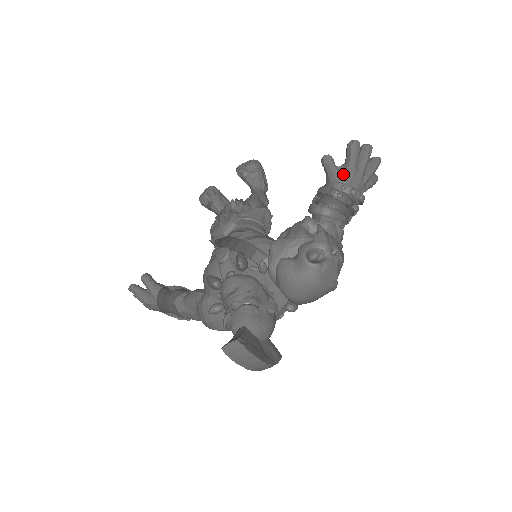
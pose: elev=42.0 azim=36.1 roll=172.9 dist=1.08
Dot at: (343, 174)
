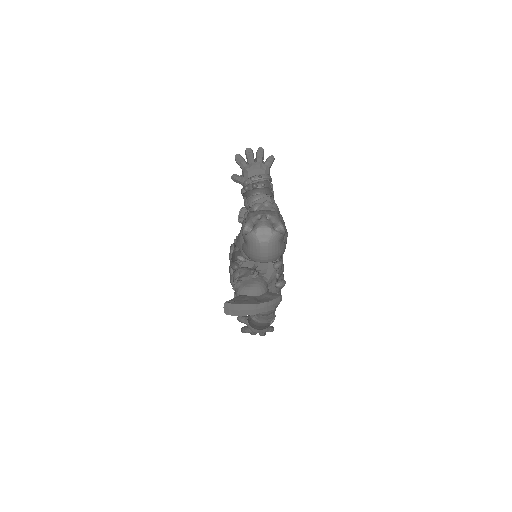
Dot at: (244, 176)
